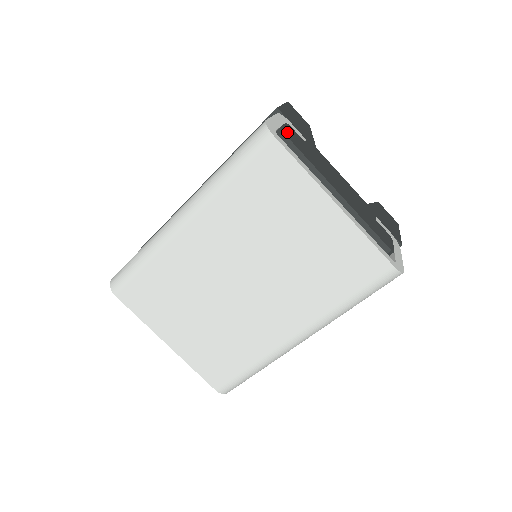
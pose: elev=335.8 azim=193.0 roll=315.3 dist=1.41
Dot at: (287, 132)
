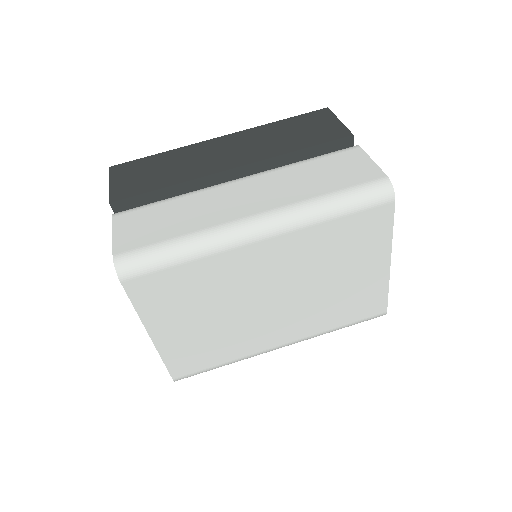
Dot at: occluded
